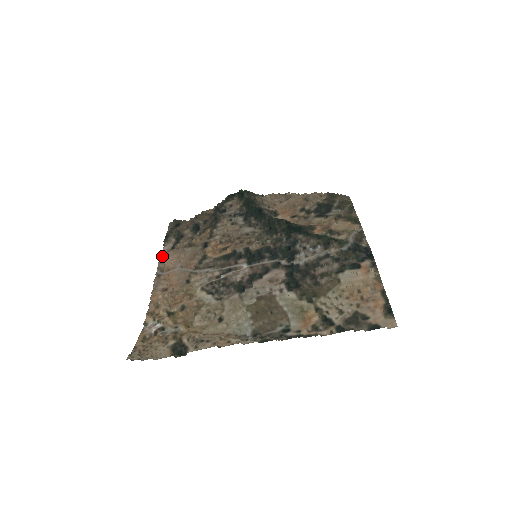
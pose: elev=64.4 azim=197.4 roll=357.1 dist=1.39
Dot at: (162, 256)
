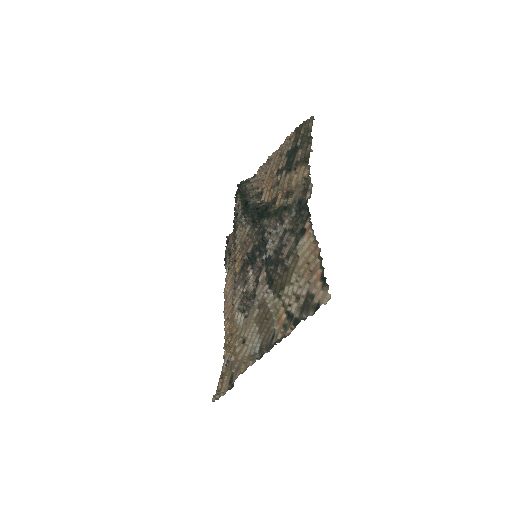
Dot at: occluded
